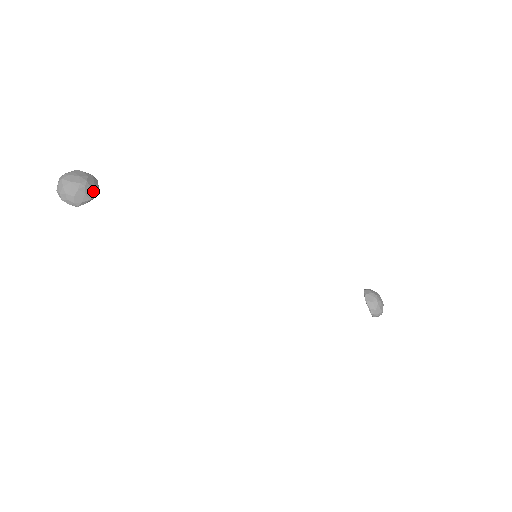
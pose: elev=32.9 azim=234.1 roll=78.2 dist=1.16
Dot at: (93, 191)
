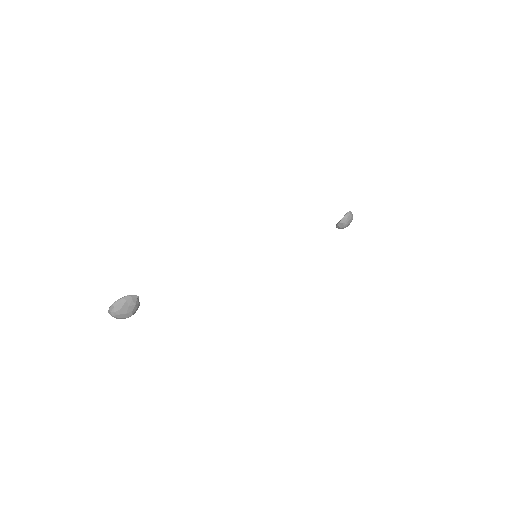
Dot at: occluded
